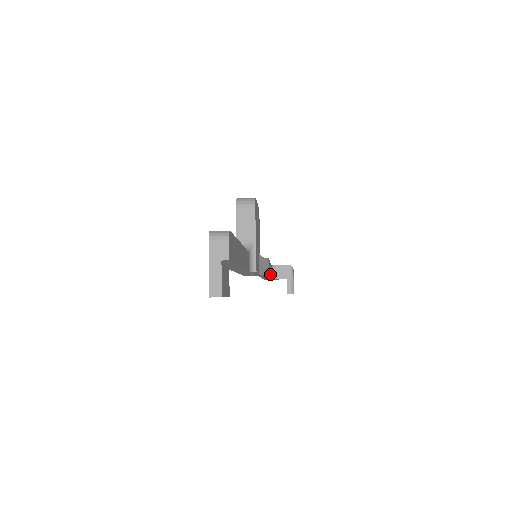
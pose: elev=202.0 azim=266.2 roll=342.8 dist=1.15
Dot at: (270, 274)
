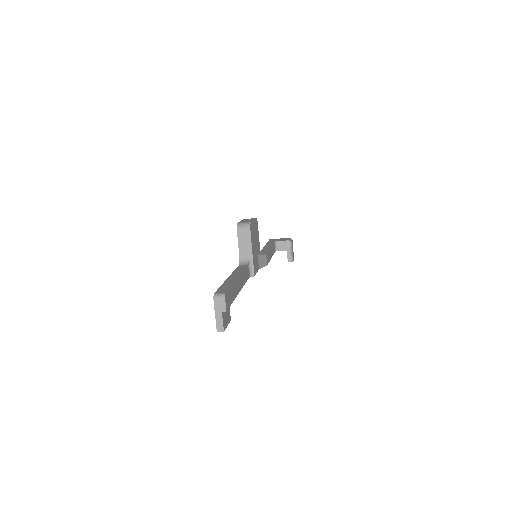
Dot at: (271, 256)
